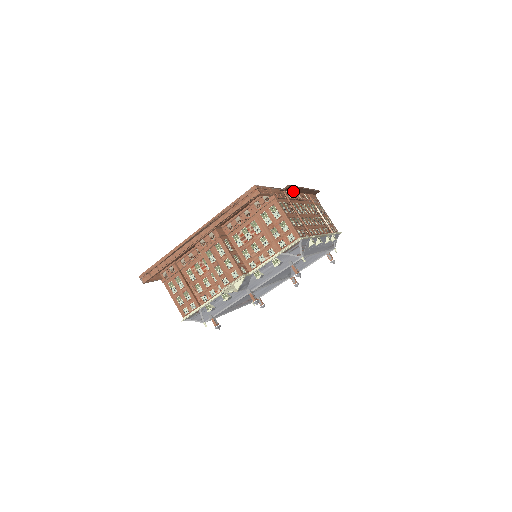
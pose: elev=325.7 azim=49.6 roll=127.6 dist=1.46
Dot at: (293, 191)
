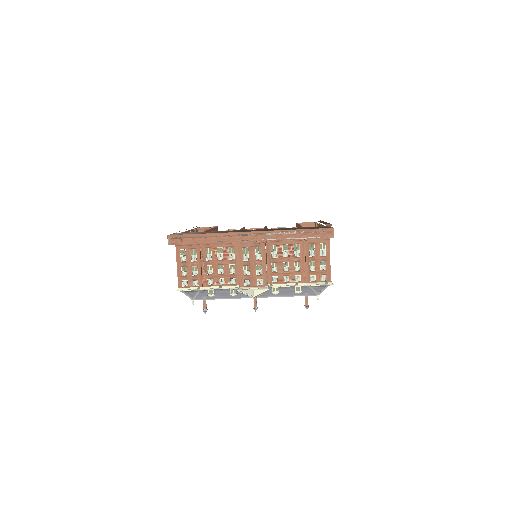
Dot at: occluded
